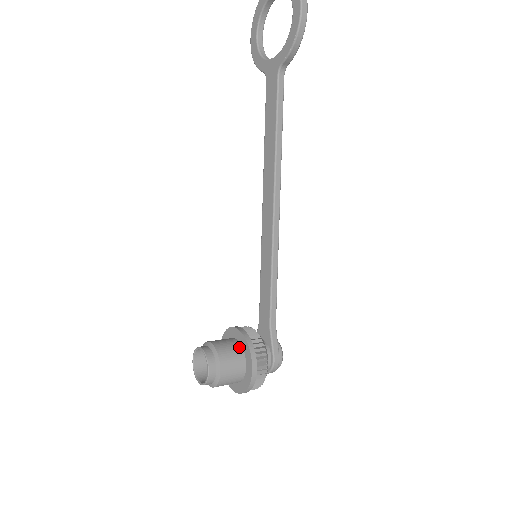
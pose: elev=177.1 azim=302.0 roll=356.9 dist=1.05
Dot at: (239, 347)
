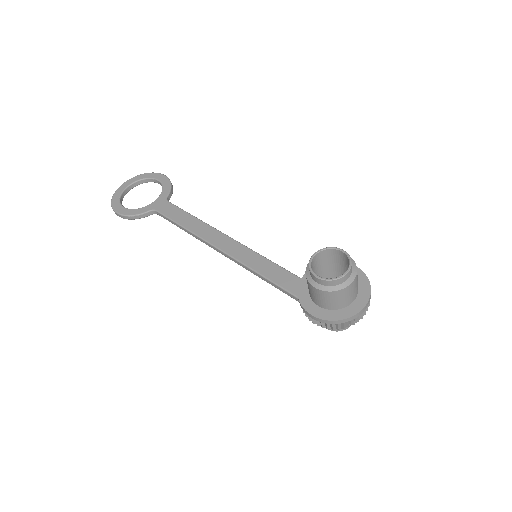
Dot at: occluded
